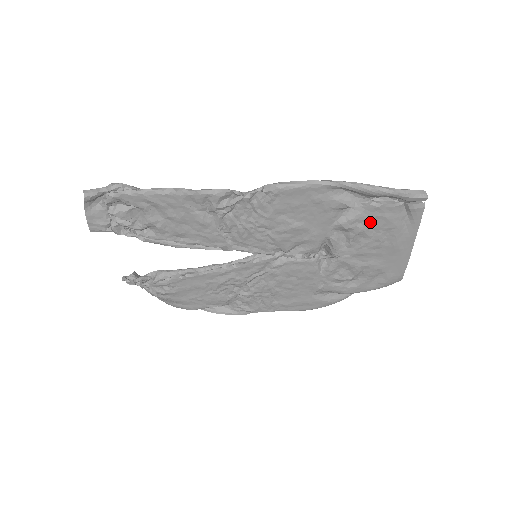
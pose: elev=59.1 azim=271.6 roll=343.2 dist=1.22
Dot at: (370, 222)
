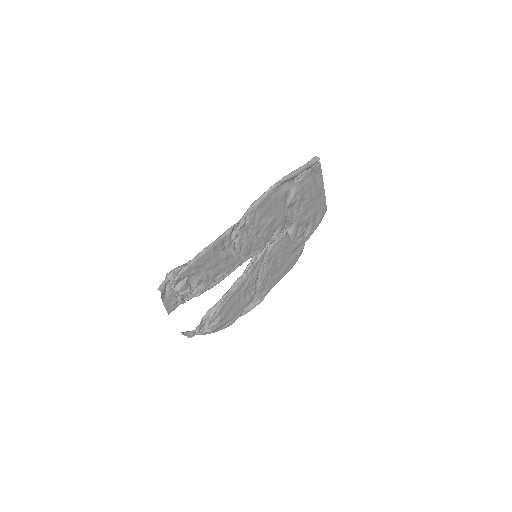
Dot at: (302, 191)
